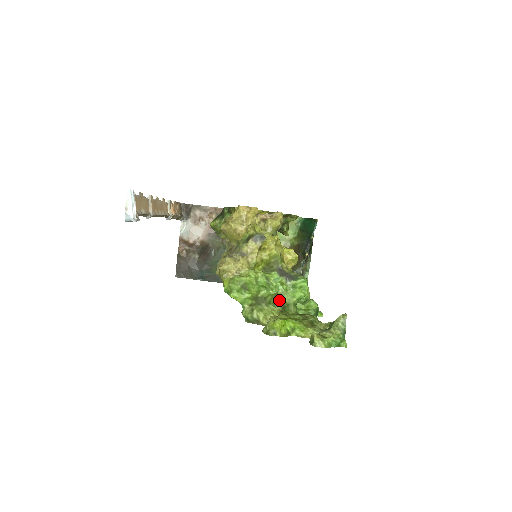
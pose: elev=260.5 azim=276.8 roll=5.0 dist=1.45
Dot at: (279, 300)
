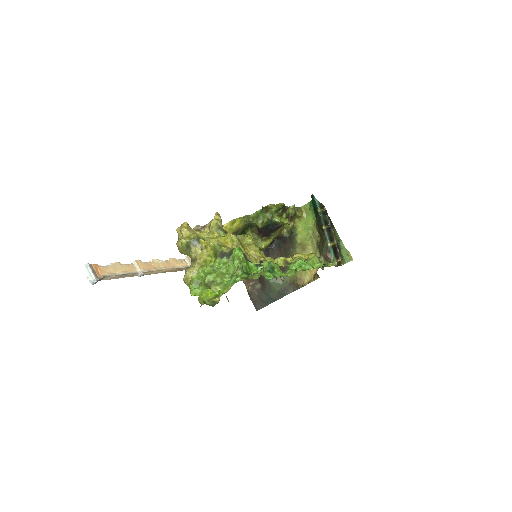
Dot at: occluded
